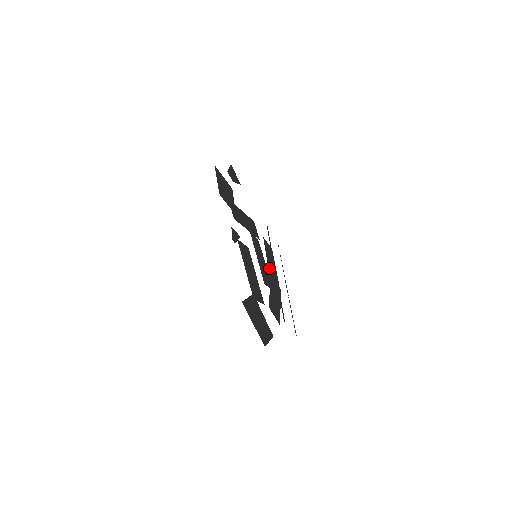
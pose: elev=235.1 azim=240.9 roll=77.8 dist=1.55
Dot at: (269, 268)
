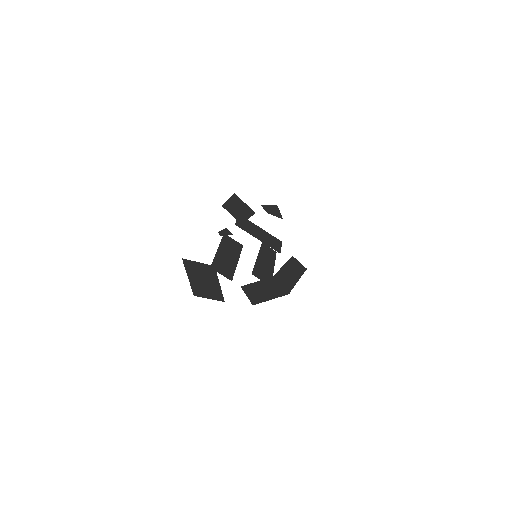
Dot at: (280, 273)
